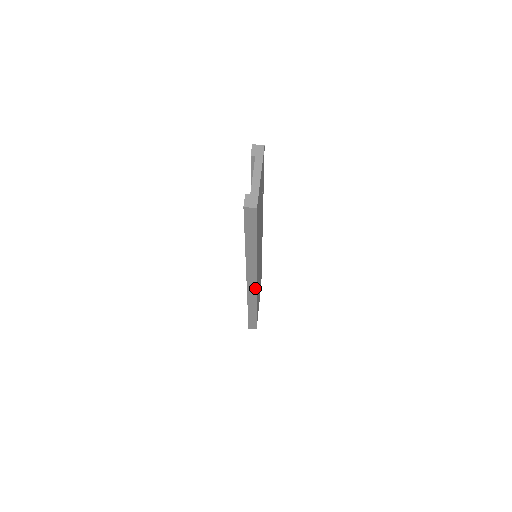
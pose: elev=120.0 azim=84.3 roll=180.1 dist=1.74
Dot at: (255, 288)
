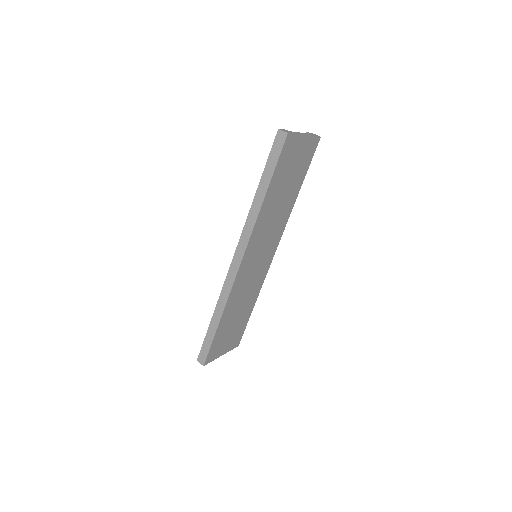
Dot at: (236, 272)
